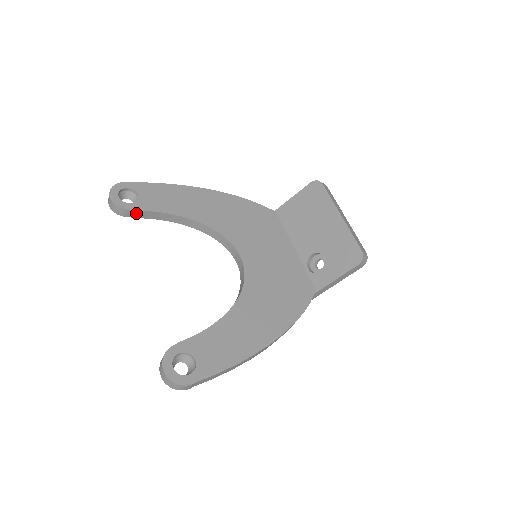
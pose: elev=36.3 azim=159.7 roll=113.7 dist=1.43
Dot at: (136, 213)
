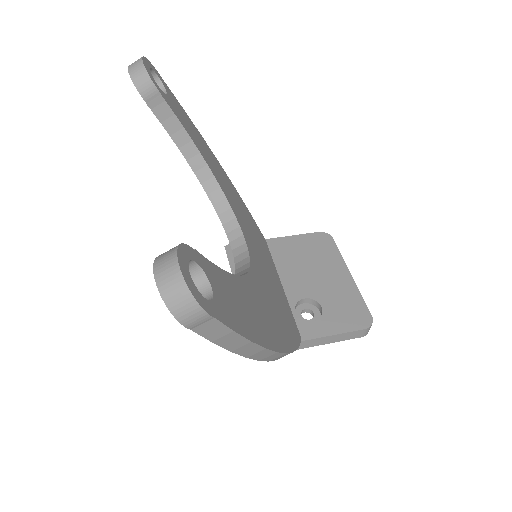
Dot at: (159, 102)
